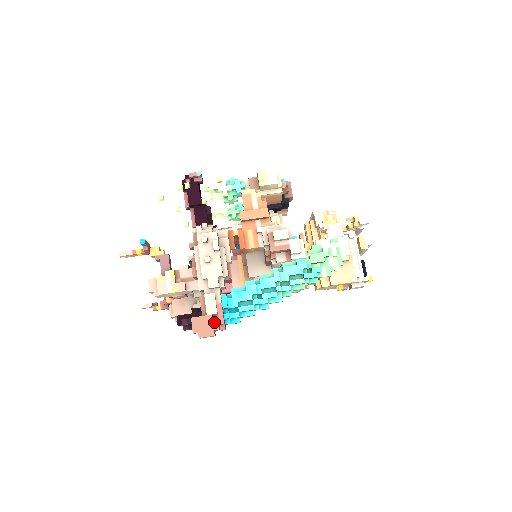
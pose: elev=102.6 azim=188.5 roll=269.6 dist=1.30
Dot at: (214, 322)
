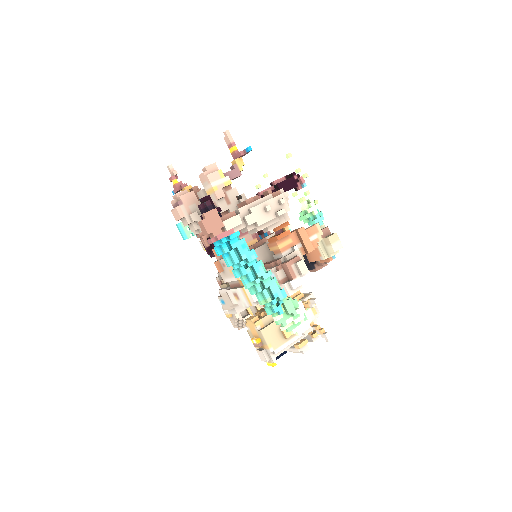
Dot at: (219, 230)
